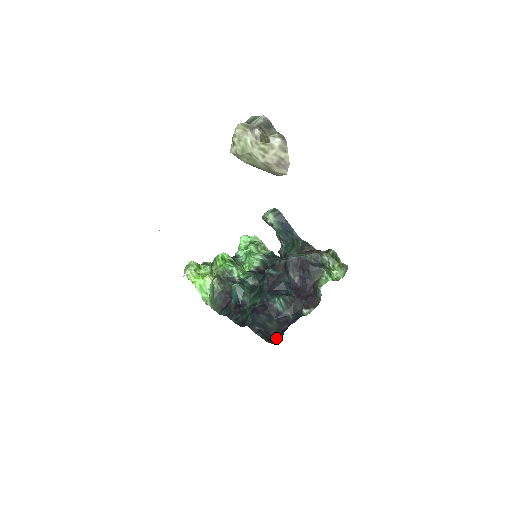
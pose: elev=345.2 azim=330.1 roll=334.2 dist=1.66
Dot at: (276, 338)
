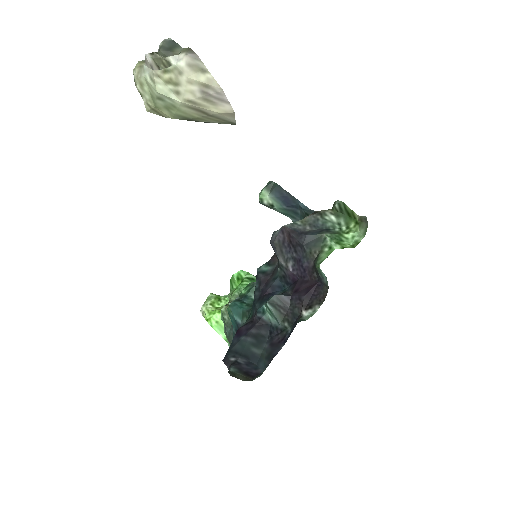
Dot at: (263, 371)
